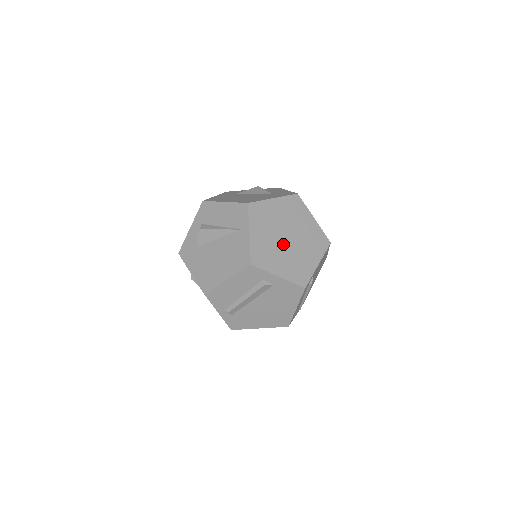
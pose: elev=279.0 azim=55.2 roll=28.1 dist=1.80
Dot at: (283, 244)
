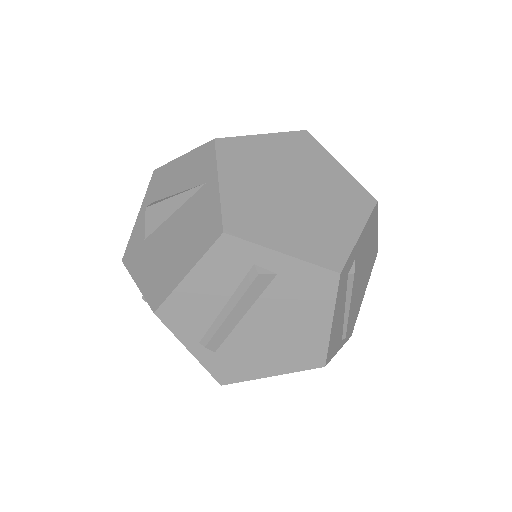
Dot at: (287, 201)
